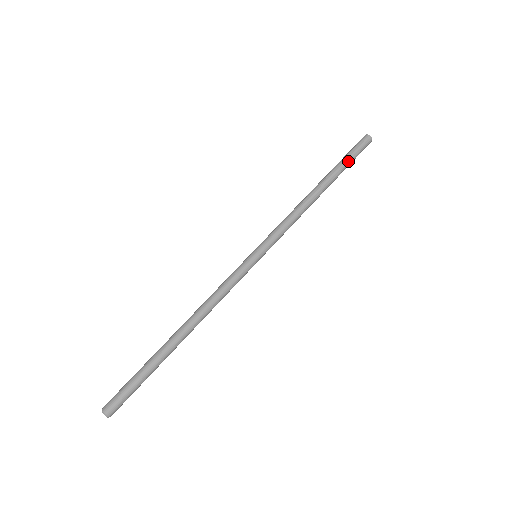
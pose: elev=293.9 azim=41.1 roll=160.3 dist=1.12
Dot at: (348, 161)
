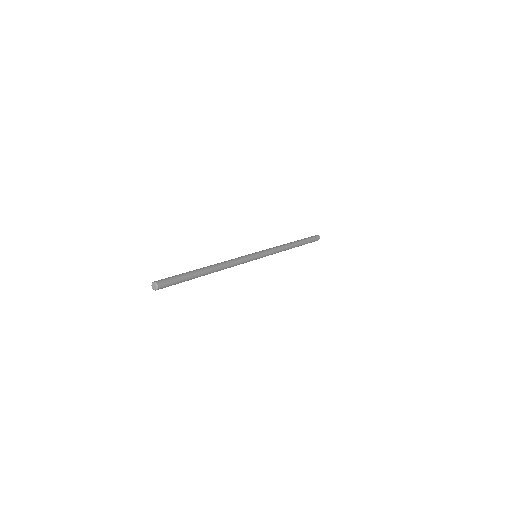
Dot at: (305, 238)
